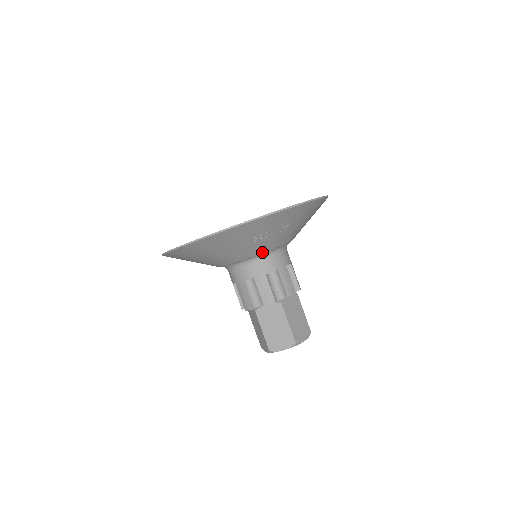
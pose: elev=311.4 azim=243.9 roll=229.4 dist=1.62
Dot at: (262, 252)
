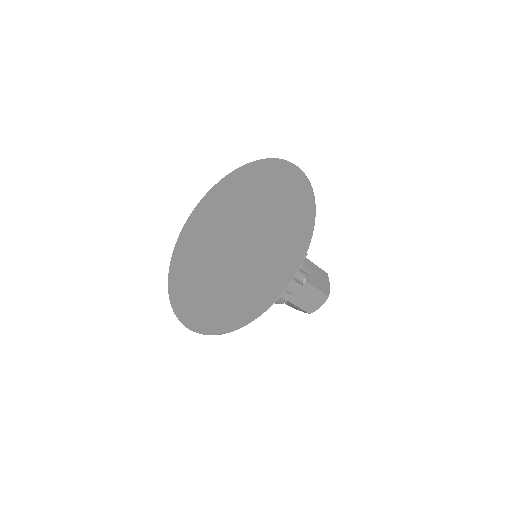
Dot at: occluded
